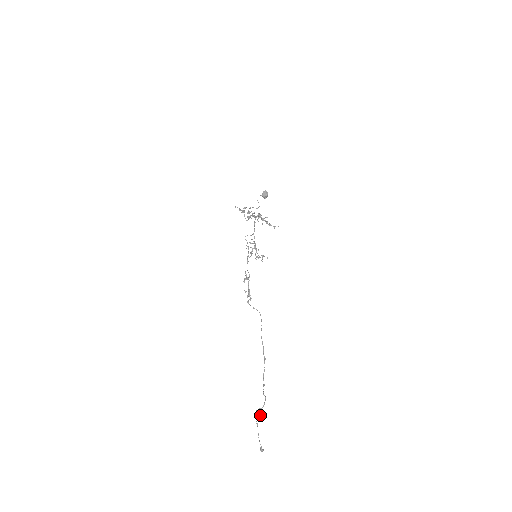
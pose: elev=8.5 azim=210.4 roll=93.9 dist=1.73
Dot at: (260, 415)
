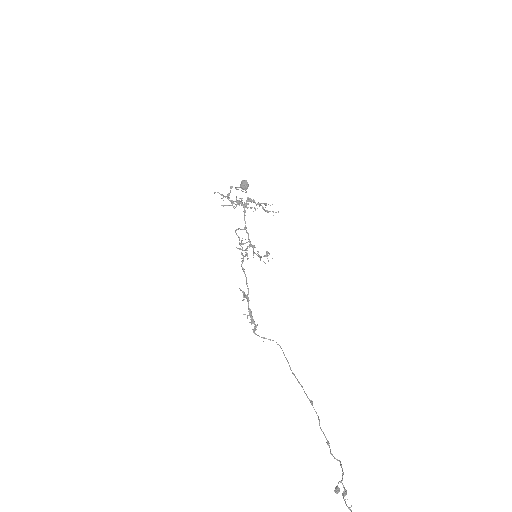
Dot at: (345, 493)
